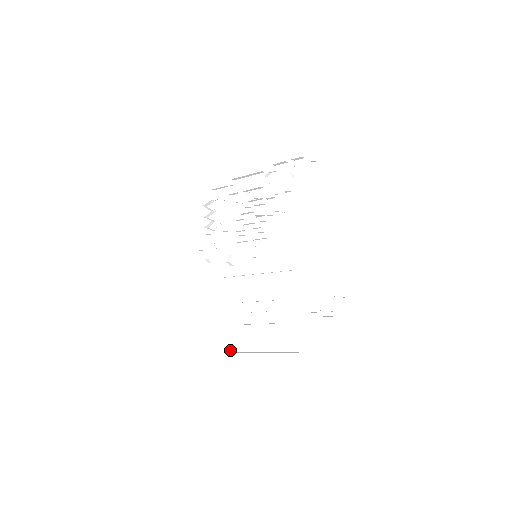
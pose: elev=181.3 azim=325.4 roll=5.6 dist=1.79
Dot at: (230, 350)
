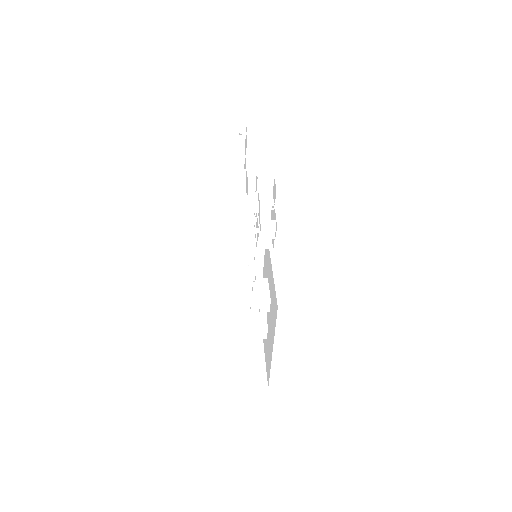
Dot at: (267, 386)
